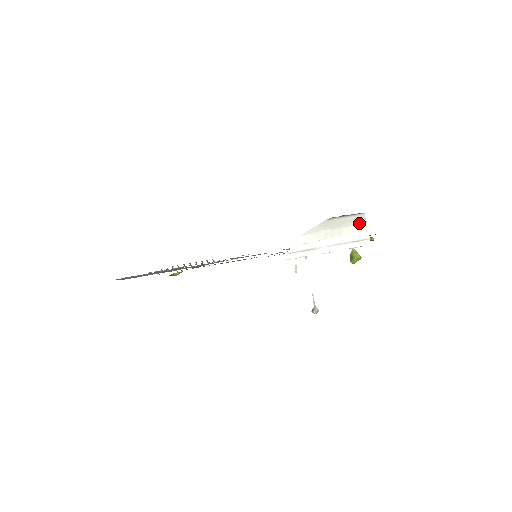
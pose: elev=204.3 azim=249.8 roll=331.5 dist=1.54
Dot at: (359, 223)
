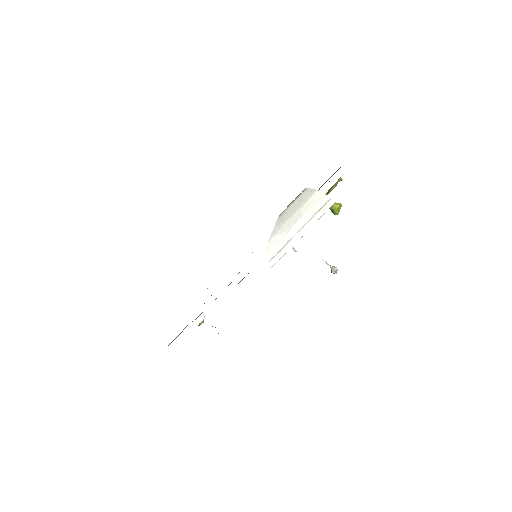
Dot at: (310, 196)
